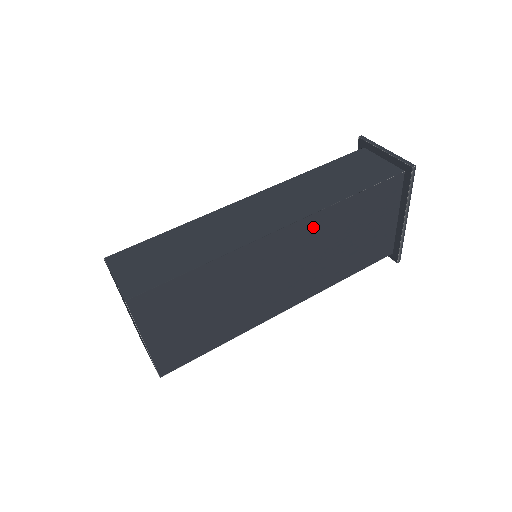
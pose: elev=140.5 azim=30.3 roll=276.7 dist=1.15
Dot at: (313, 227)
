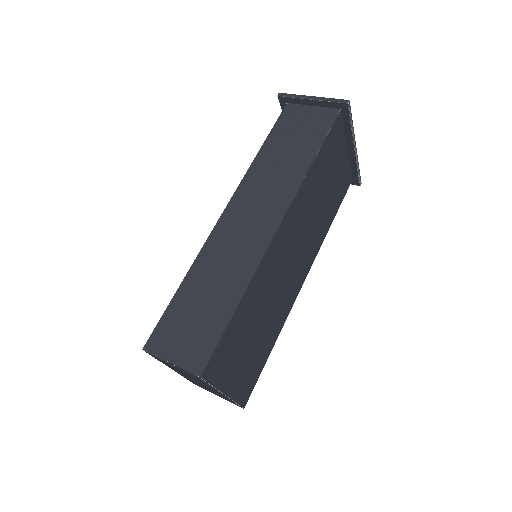
Dot at: (298, 206)
